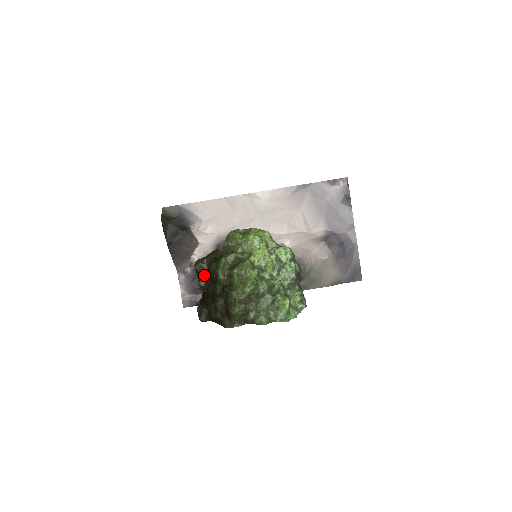
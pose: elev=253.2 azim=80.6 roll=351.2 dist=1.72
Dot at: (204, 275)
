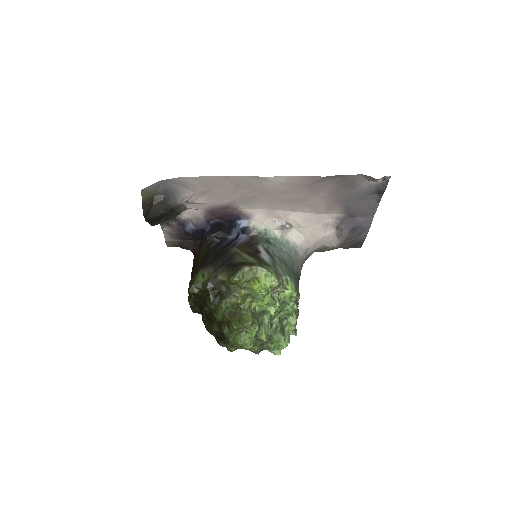
Dot at: (199, 297)
